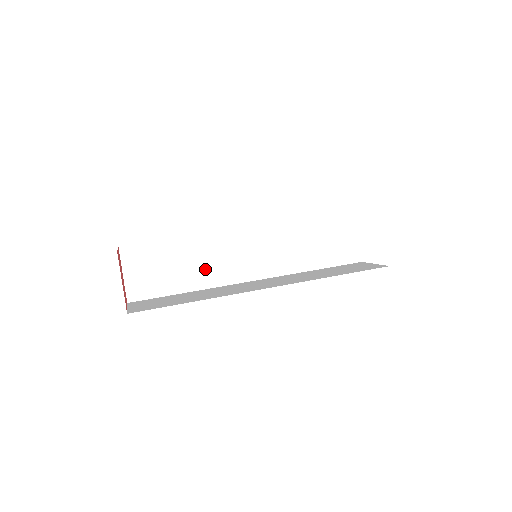
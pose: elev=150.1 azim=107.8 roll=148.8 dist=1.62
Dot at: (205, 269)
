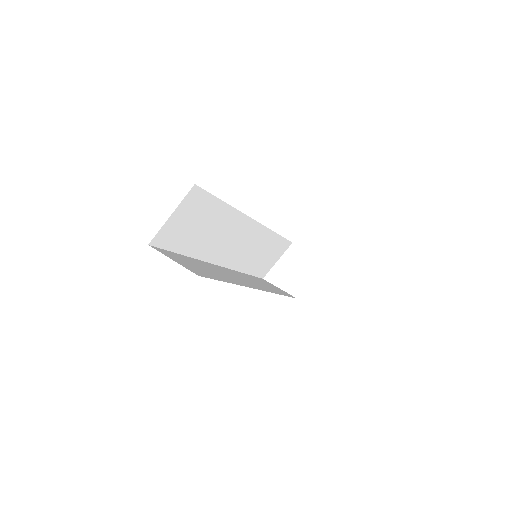
Dot at: occluded
